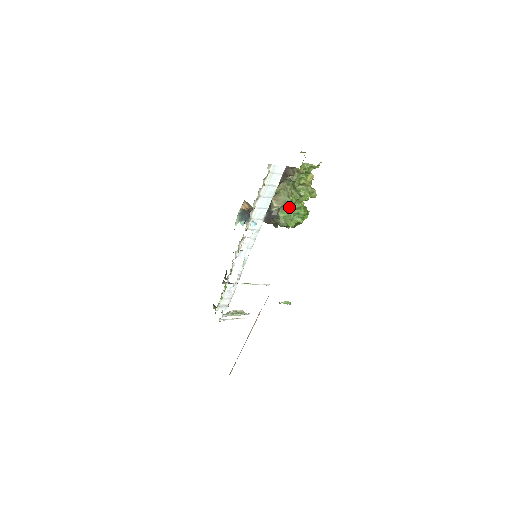
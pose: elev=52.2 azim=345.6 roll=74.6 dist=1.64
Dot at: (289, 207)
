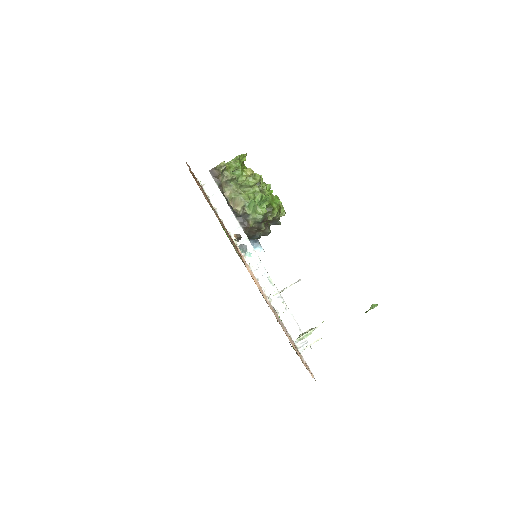
Dot at: (250, 202)
